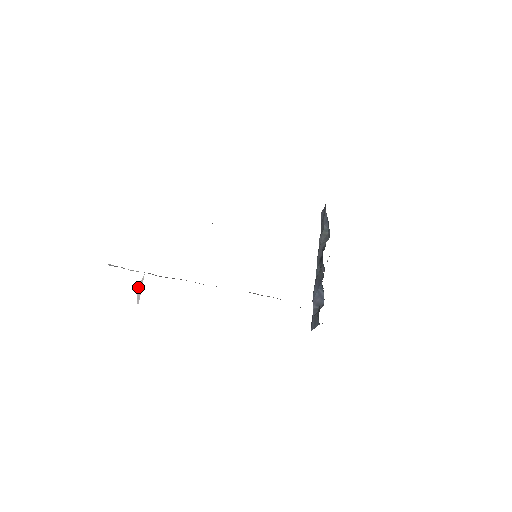
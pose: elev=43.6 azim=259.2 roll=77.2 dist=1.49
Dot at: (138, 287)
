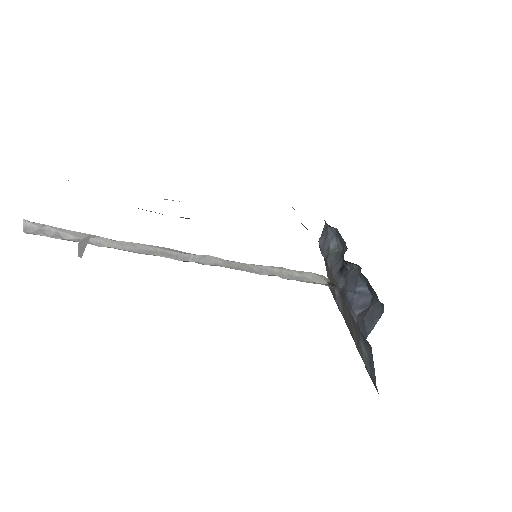
Dot at: (80, 243)
